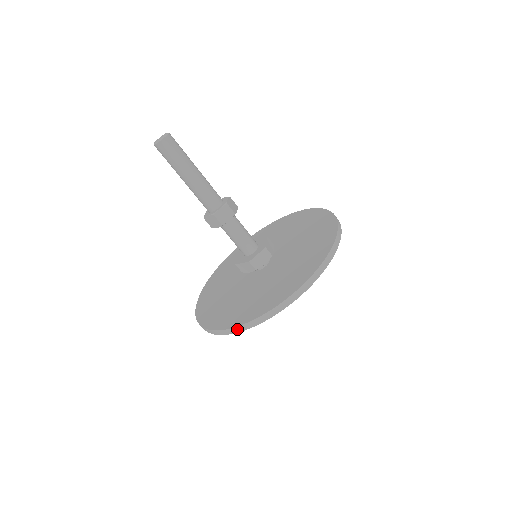
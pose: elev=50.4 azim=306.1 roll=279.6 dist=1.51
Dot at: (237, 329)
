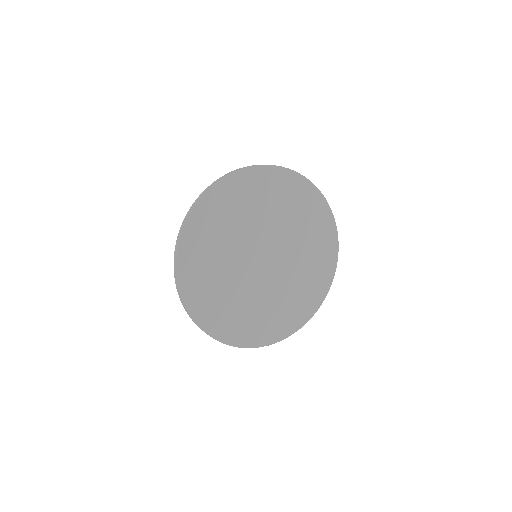
Dot at: (178, 291)
